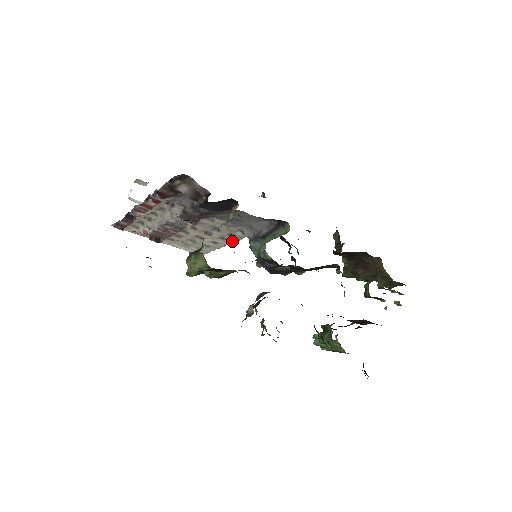
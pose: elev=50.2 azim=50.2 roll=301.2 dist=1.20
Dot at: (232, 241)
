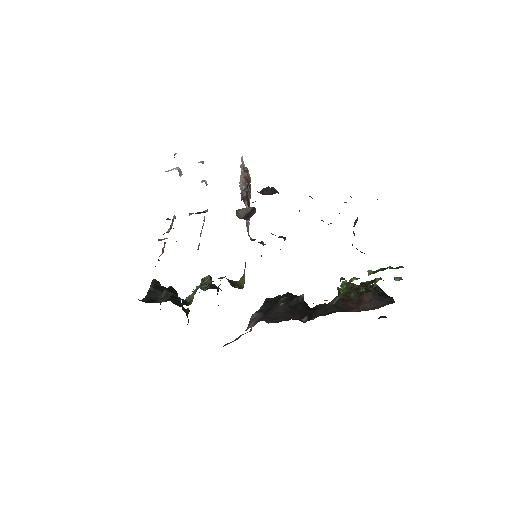
Dot at: occluded
